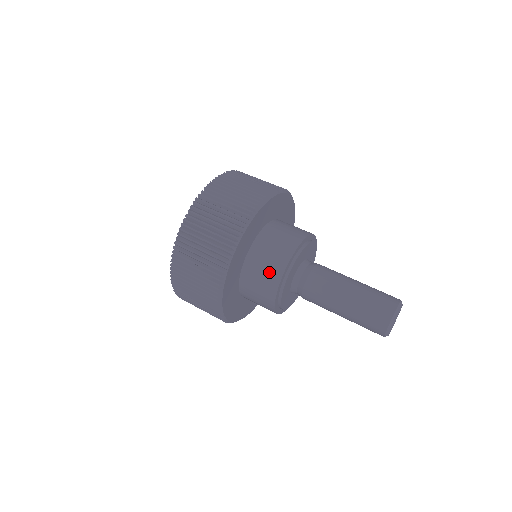
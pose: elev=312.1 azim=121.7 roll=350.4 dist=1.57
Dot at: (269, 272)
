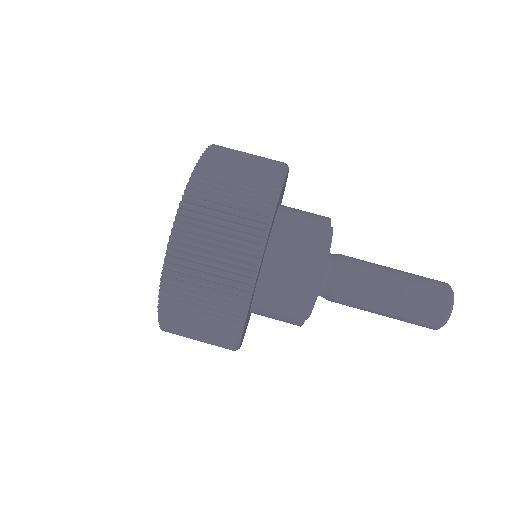
Dot at: (297, 285)
